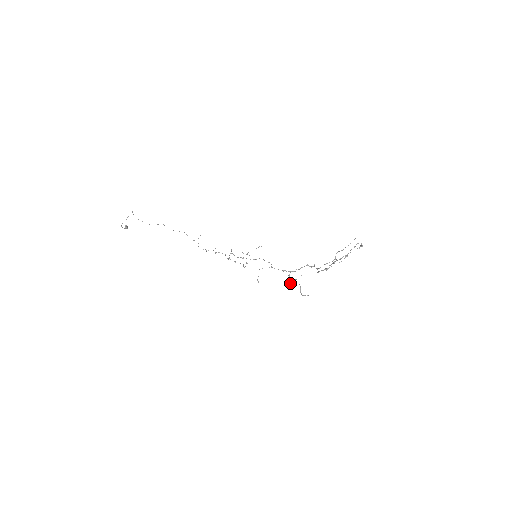
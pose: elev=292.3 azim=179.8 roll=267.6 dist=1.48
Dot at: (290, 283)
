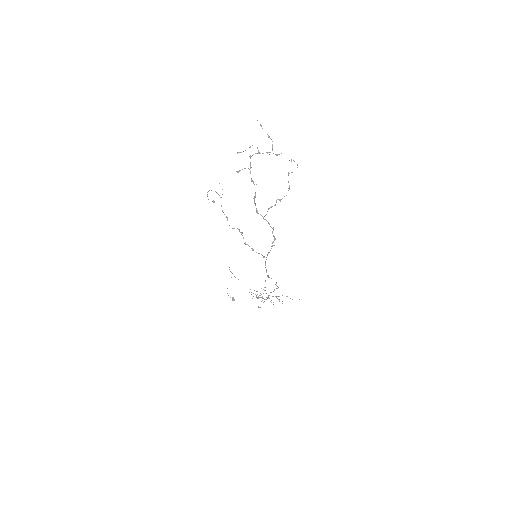
Dot at: occluded
